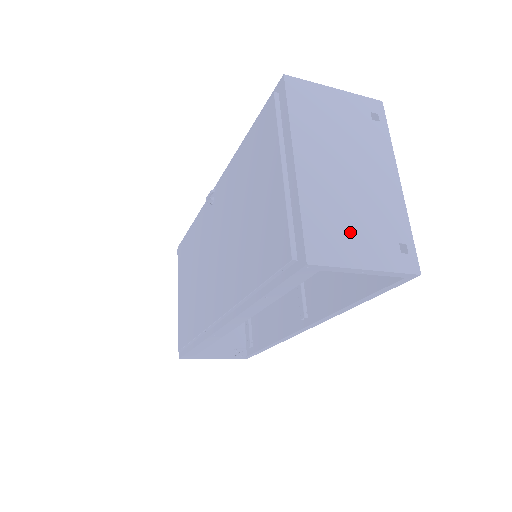
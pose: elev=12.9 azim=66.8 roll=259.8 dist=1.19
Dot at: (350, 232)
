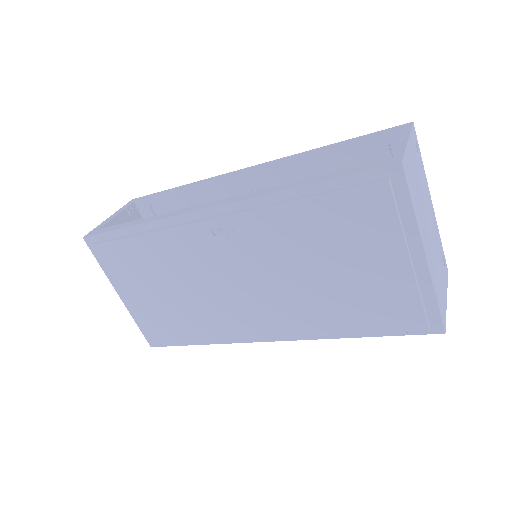
Dot at: (441, 282)
